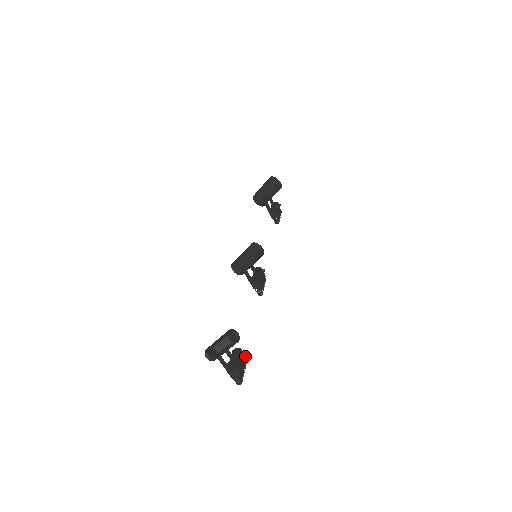
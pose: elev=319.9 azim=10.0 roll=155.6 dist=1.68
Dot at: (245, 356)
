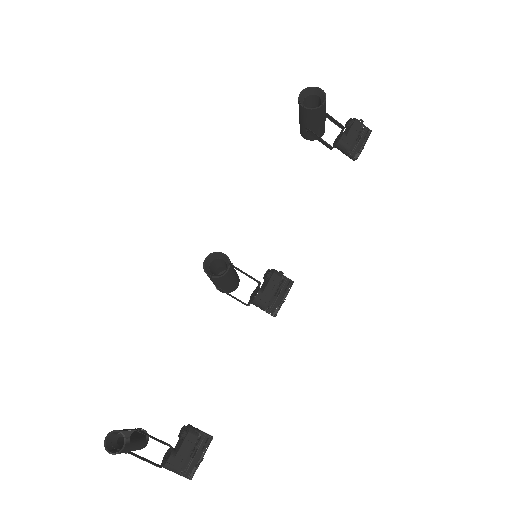
Dot at: (206, 434)
